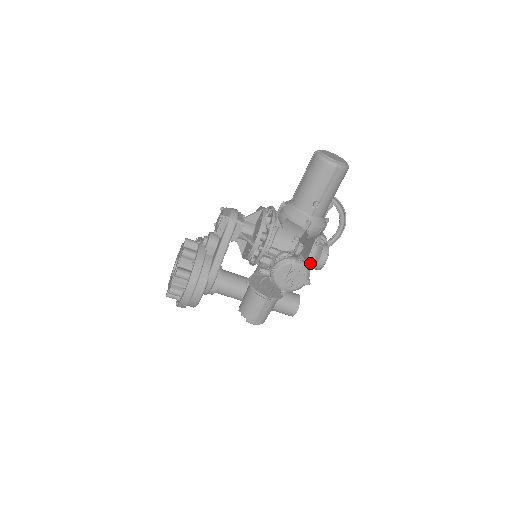
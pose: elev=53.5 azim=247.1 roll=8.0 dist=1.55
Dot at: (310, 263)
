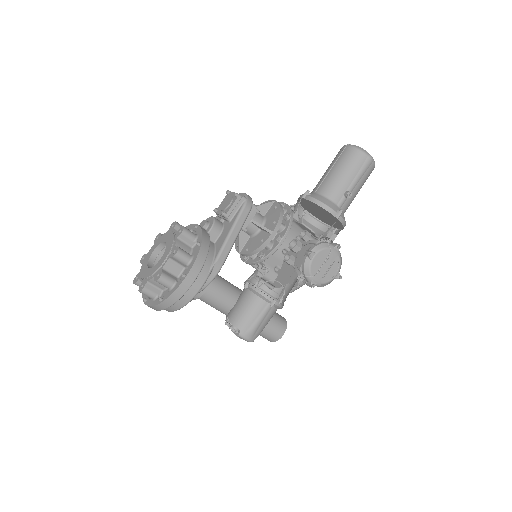
Dot at: occluded
